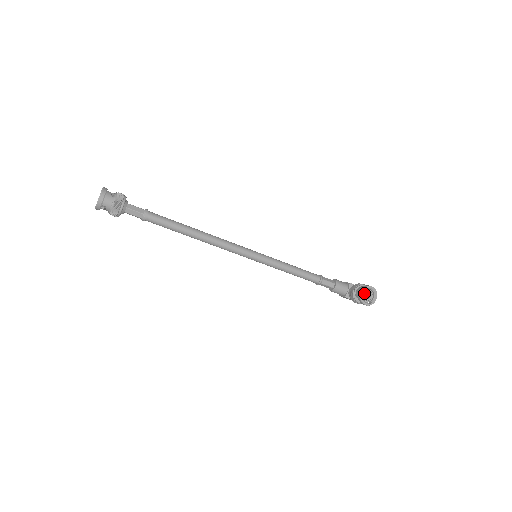
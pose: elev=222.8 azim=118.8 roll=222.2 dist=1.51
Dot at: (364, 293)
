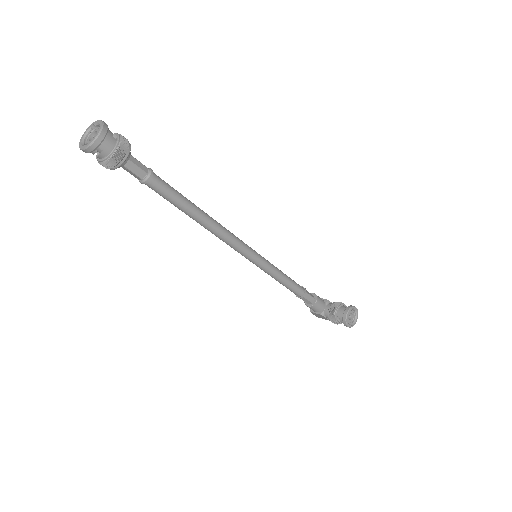
Dot at: (348, 313)
